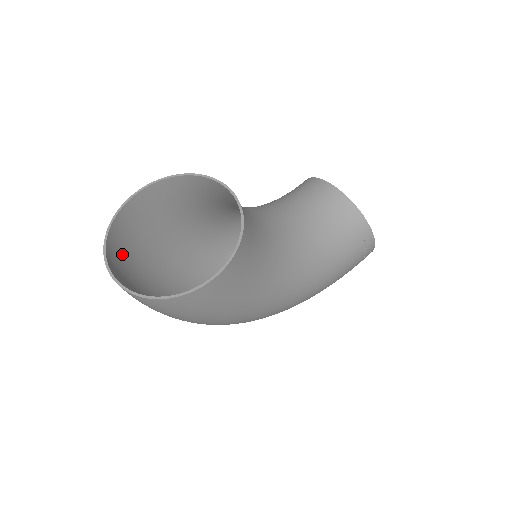
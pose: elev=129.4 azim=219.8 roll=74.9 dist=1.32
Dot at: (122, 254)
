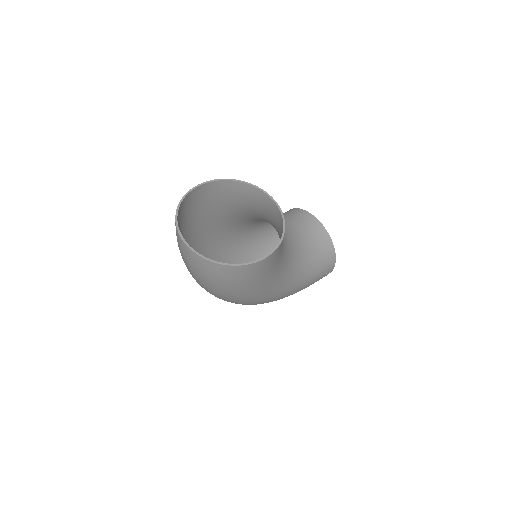
Dot at: occluded
